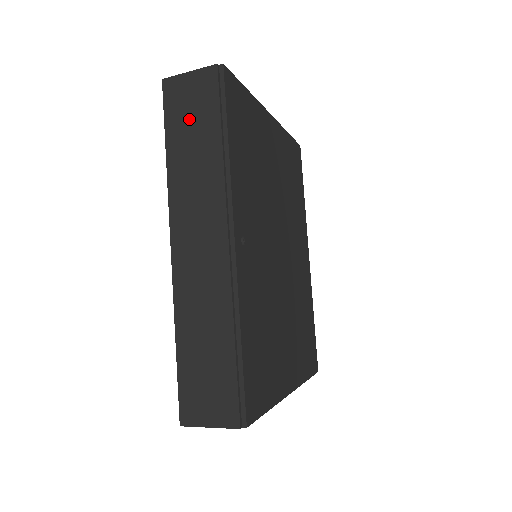
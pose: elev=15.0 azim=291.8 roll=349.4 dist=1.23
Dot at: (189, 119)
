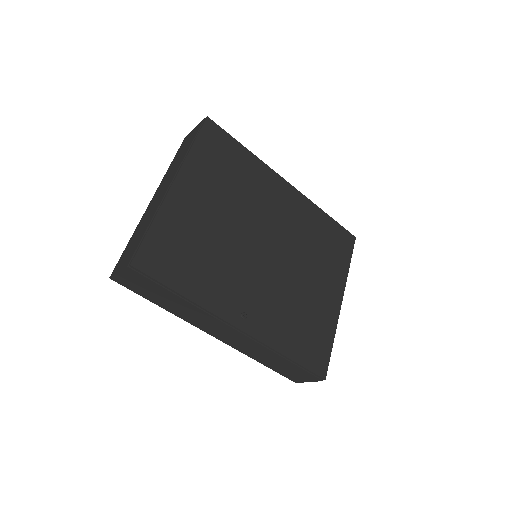
Dot at: (149, 292)
